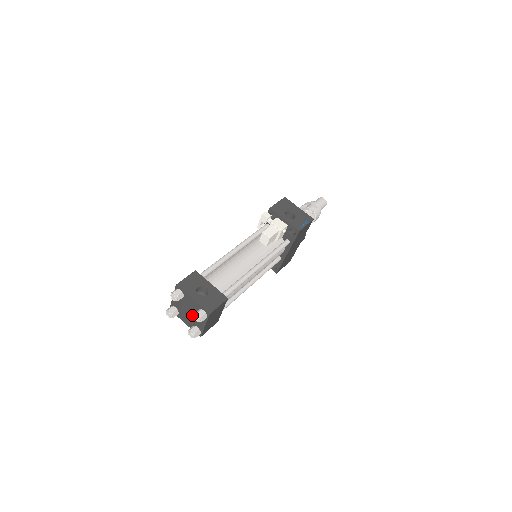
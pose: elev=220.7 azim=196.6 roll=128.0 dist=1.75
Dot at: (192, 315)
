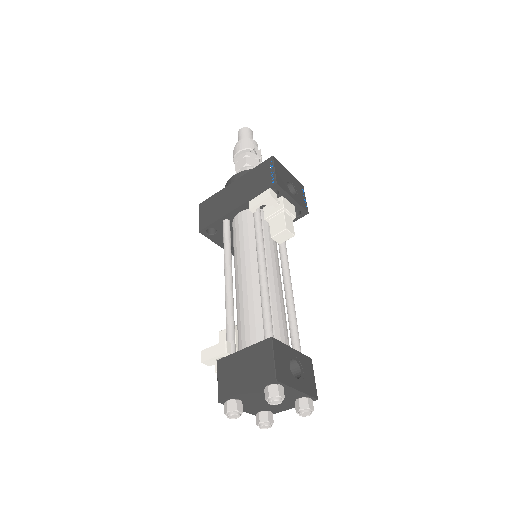
Dot at: occluded
